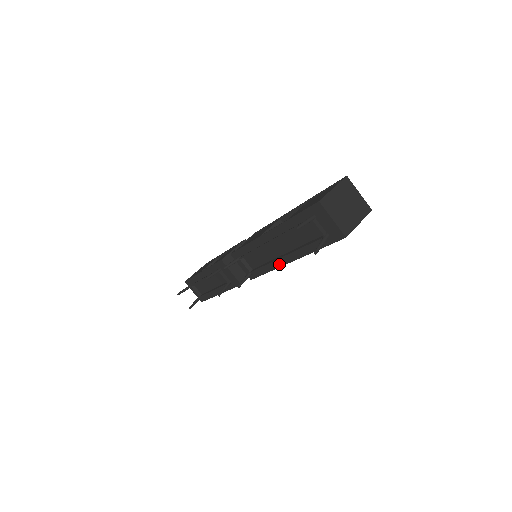
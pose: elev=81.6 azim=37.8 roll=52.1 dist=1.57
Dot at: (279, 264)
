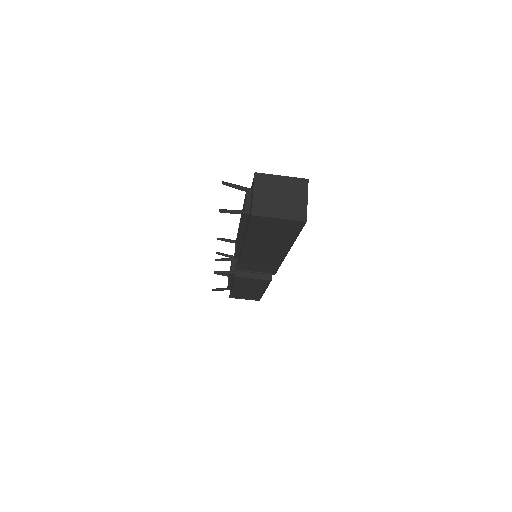
Dot at: occluded
